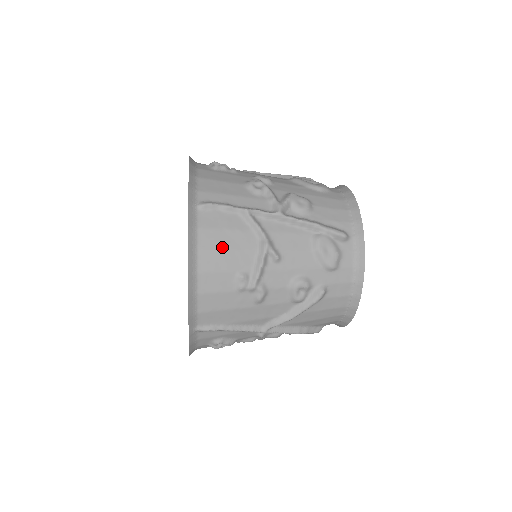
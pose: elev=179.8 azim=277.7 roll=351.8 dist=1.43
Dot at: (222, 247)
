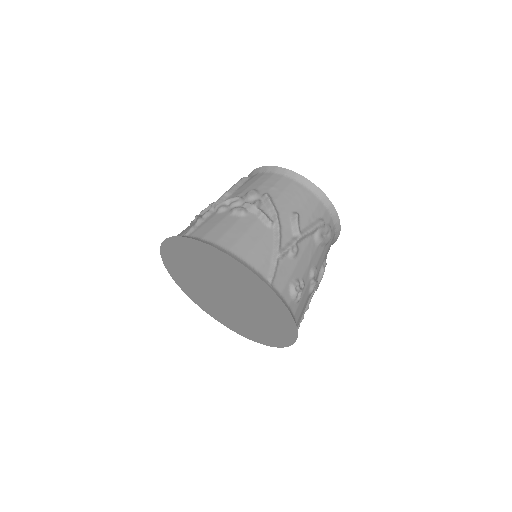
Dot at: occluded
